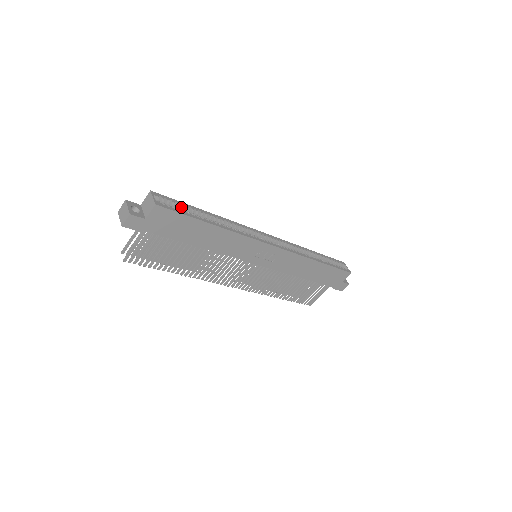
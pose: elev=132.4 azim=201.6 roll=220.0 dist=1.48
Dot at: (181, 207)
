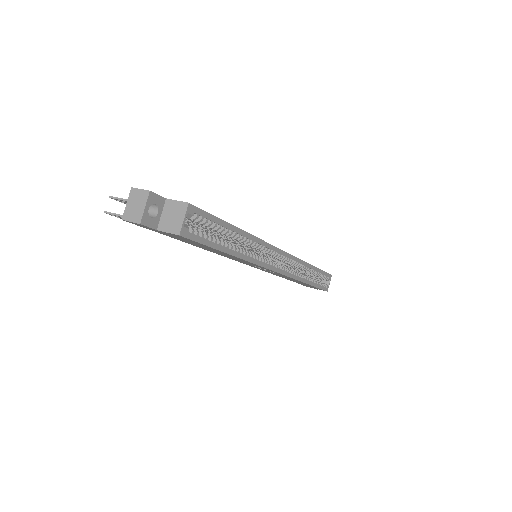
Dot at: (212, 225)
